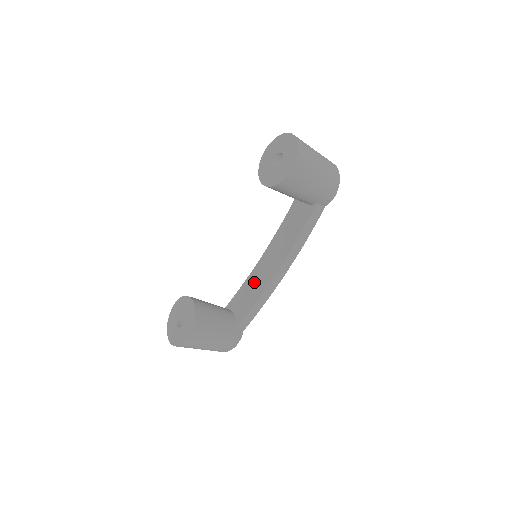
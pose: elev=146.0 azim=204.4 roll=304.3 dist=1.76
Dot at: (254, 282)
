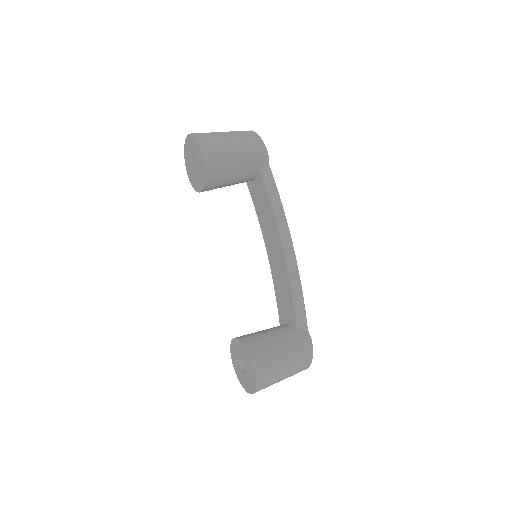
Dot at: (279, 282)
